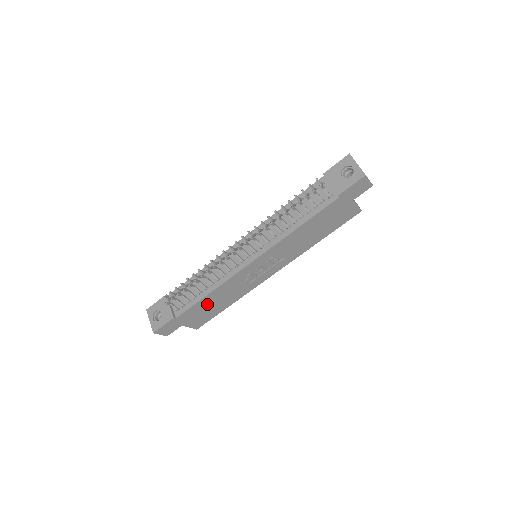
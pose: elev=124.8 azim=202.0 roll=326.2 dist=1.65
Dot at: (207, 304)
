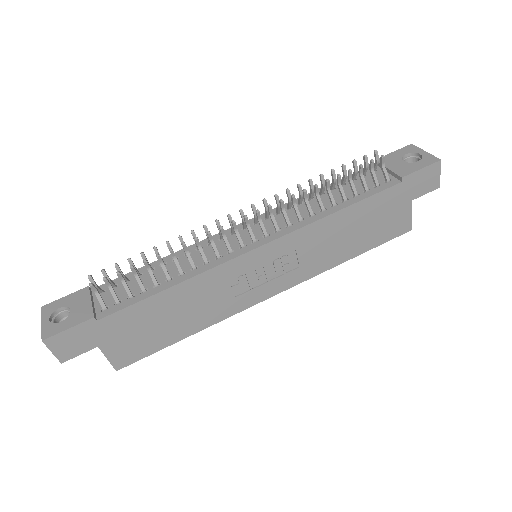
Dot at: (158, 312)
